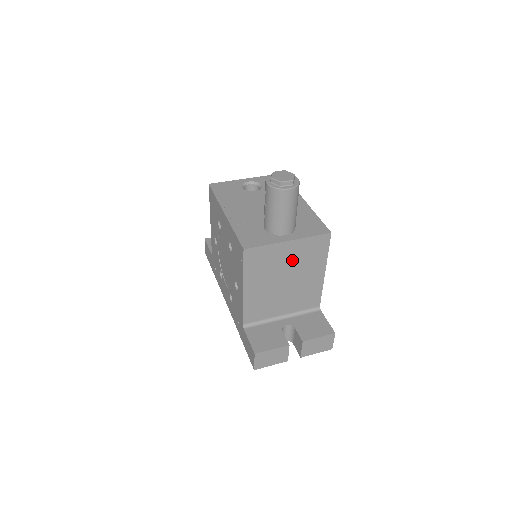
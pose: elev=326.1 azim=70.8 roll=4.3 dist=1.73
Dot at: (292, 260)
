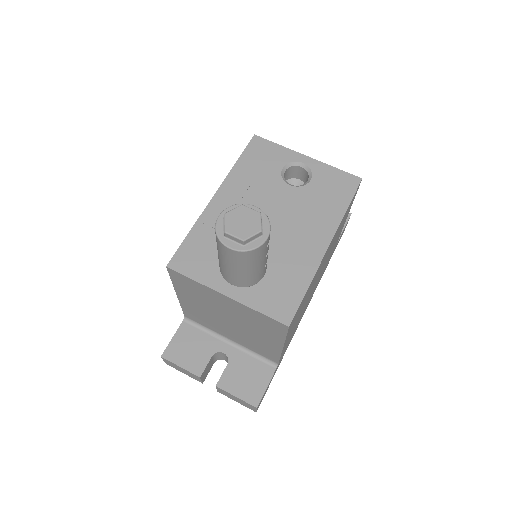
Dot at: (234, 312)
